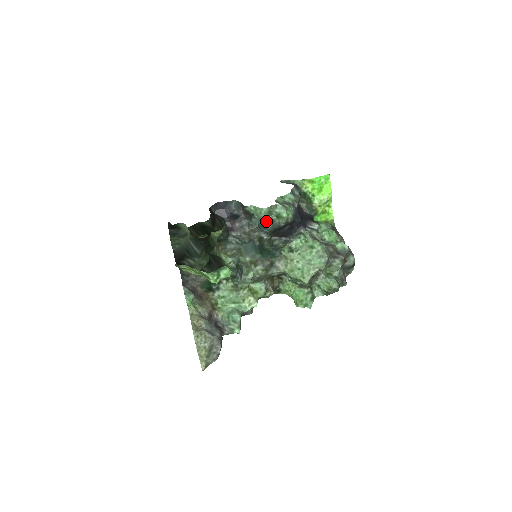
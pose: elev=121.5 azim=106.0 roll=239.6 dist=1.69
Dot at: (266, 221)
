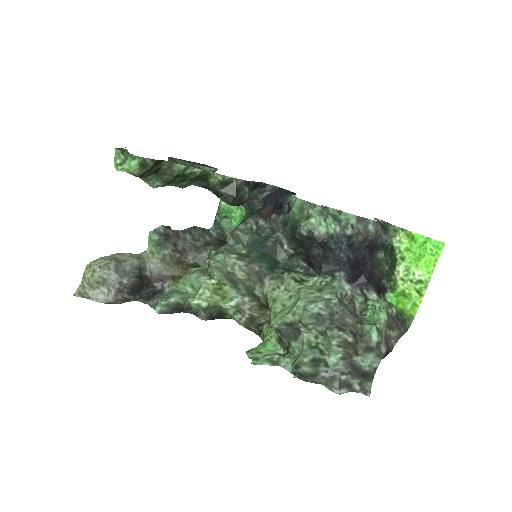
Dot at: (292, 218)
